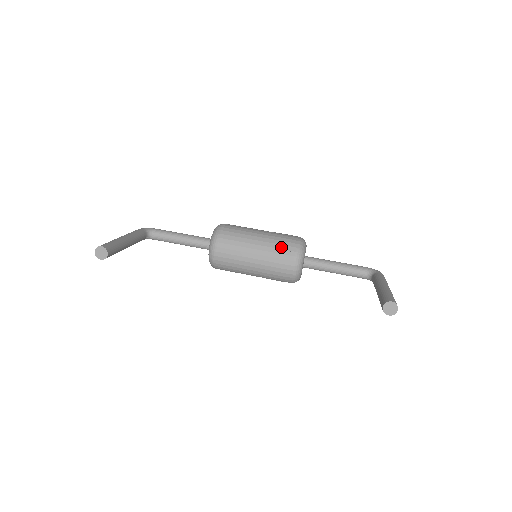
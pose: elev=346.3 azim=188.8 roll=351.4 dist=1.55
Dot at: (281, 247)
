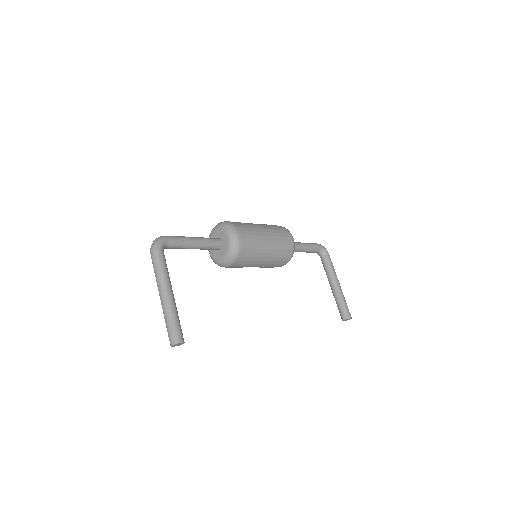
Dot at: (282, 256)
